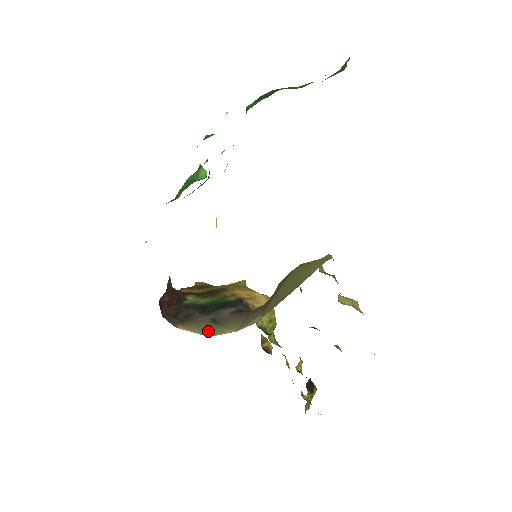
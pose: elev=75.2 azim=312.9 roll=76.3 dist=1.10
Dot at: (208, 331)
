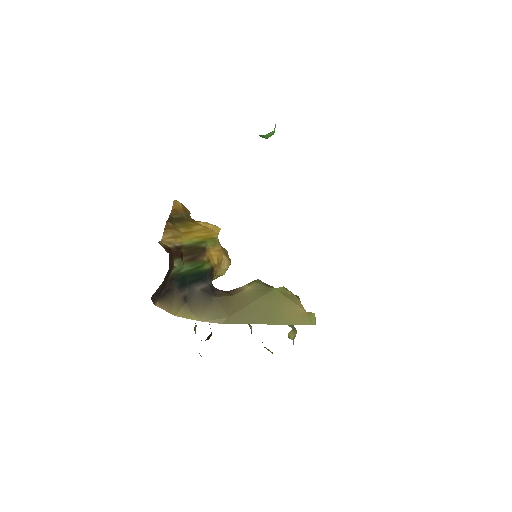
Dot at: (176, 310)
